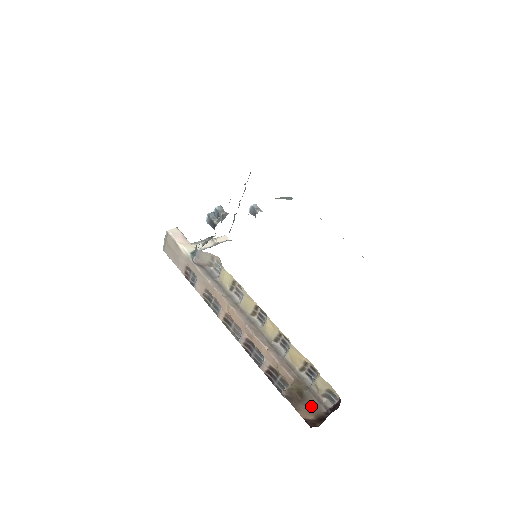
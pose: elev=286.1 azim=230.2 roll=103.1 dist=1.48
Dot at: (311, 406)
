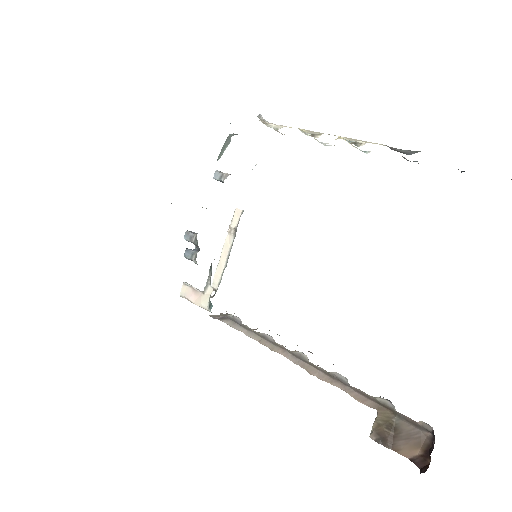
Dot at: (410, 437)
